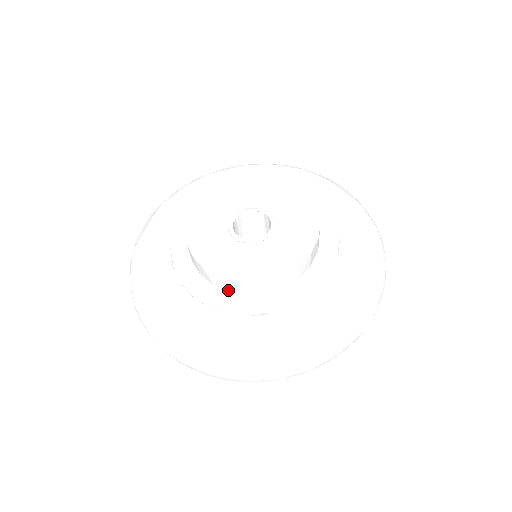
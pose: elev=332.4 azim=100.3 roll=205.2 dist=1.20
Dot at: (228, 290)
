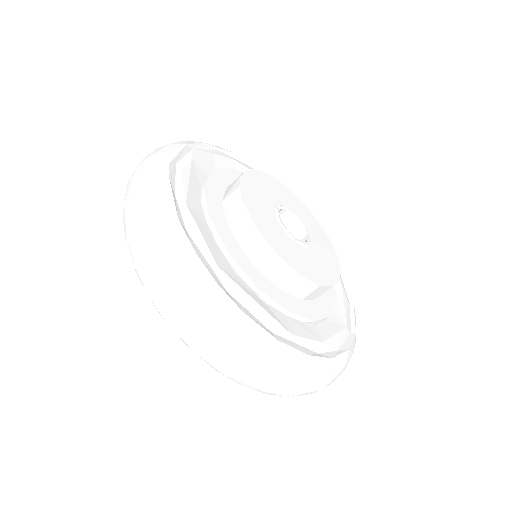
Dot at: (284, 288)
